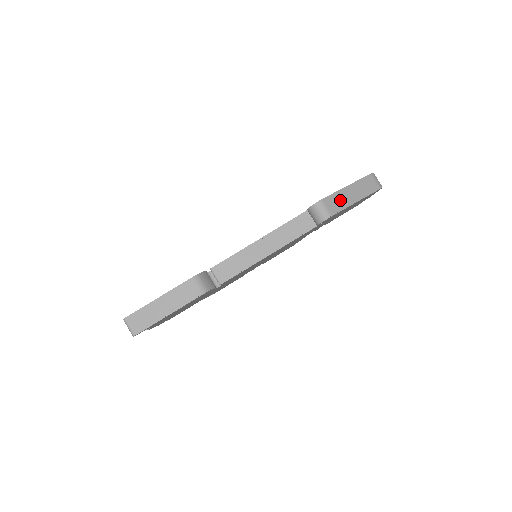
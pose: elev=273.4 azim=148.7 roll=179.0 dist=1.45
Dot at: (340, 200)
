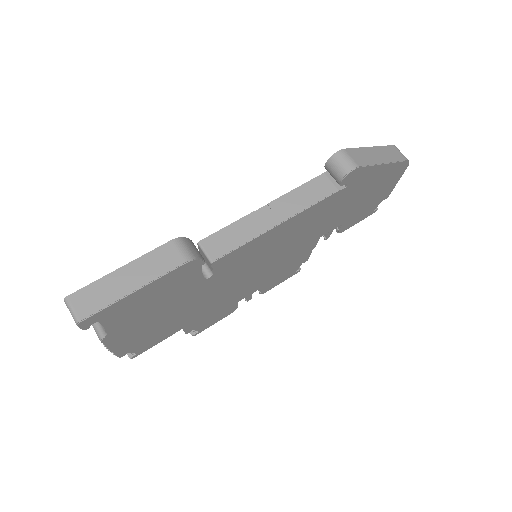
Dot at: (365, 156)
